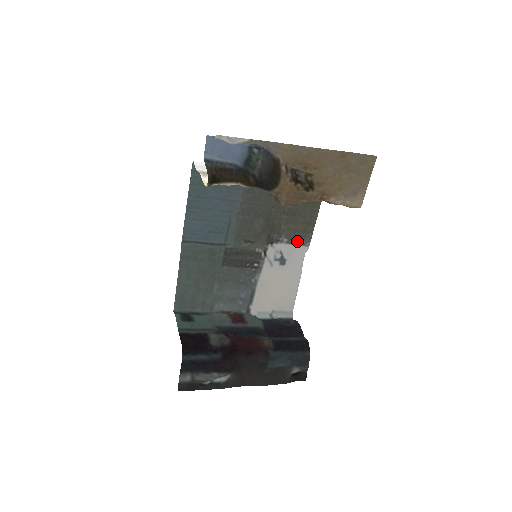
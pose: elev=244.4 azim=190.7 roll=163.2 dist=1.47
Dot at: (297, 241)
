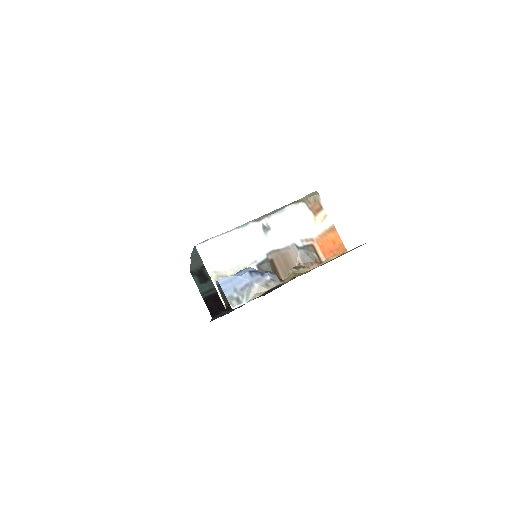
Dot at: occluded
